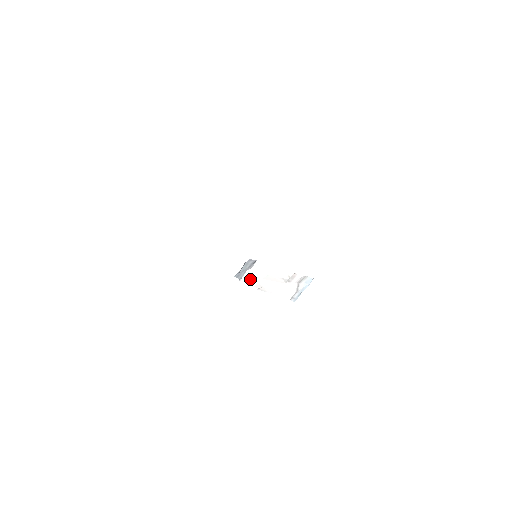
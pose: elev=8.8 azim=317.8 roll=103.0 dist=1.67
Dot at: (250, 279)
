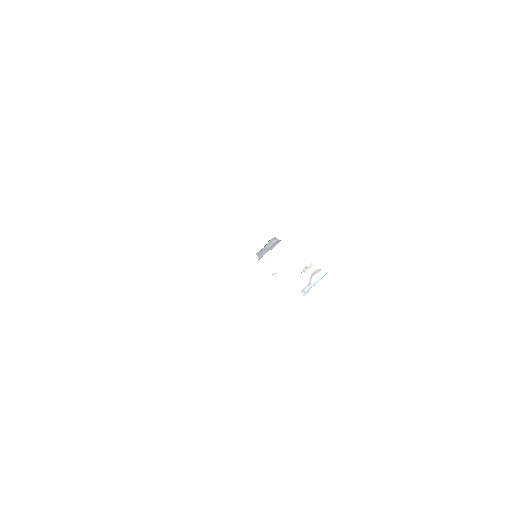
Dot at: (269, 261)
